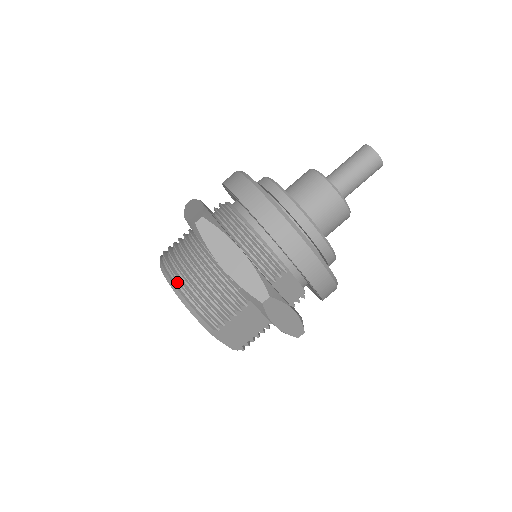
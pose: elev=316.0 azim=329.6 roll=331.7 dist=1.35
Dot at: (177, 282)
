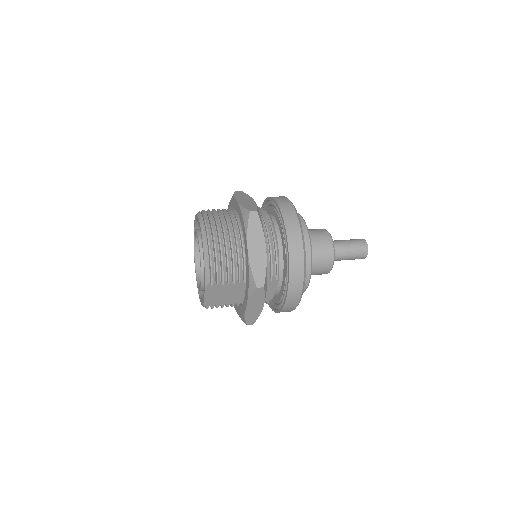
Dot at: (209, 237)
